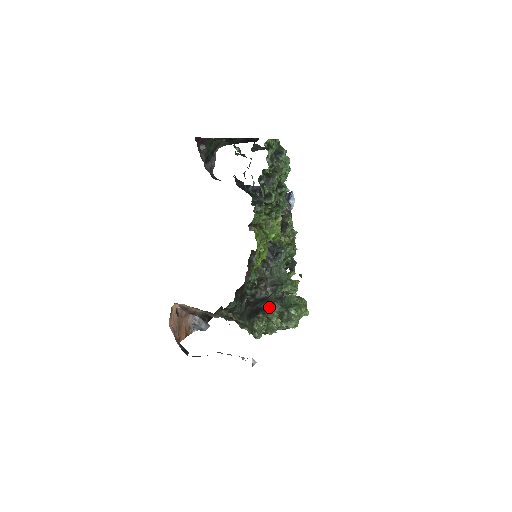
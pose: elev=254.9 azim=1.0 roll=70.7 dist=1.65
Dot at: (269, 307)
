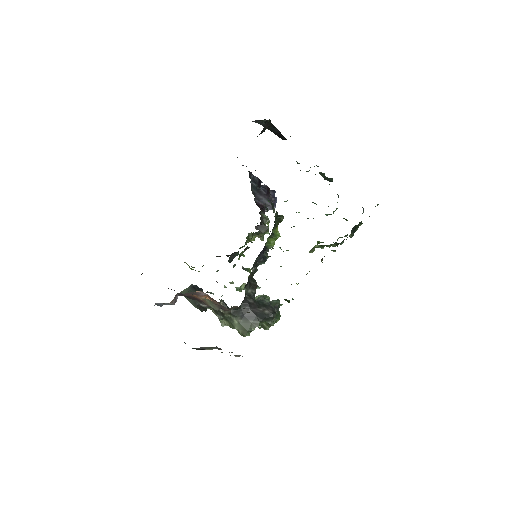
Dot at: occluded
